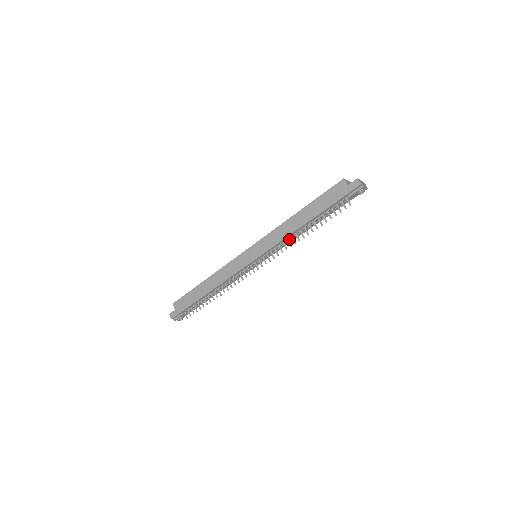
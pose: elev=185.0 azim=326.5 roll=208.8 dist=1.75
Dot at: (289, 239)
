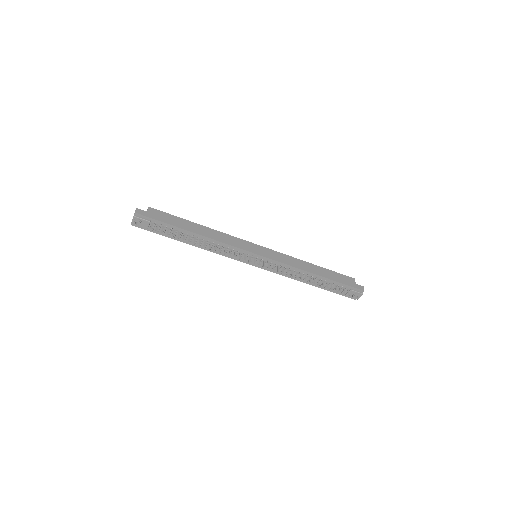
Dot at: (290, 272)
